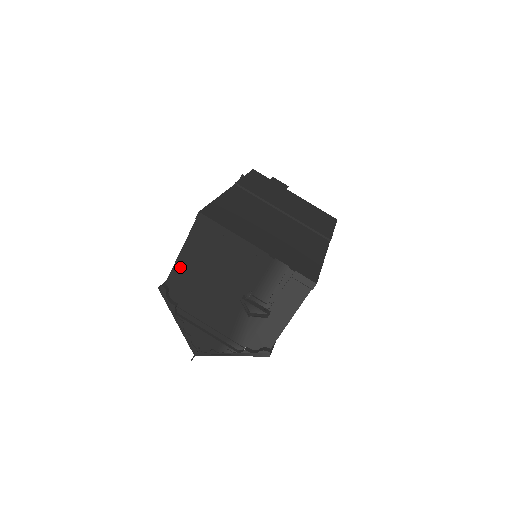
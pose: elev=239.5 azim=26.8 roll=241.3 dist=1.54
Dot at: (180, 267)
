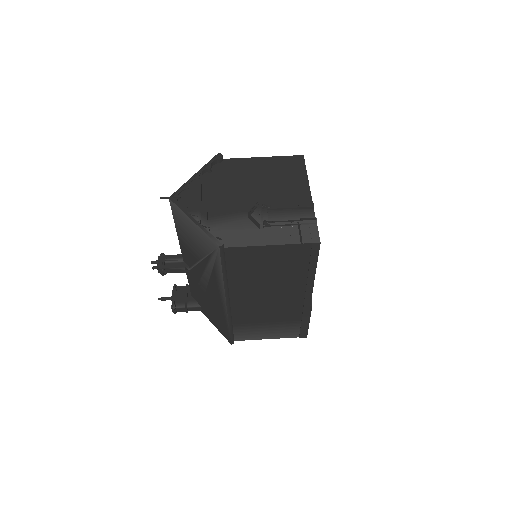
Dot at: (247, 162)
